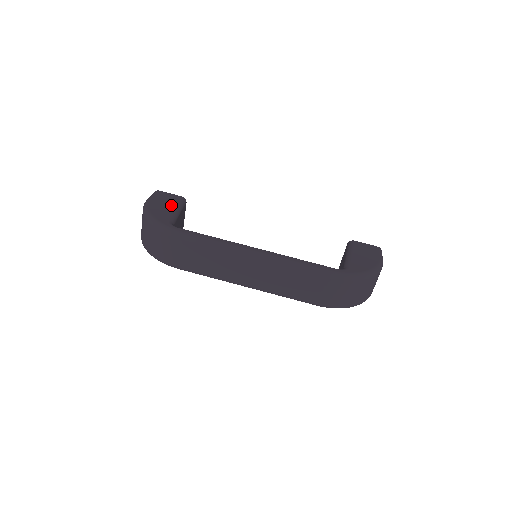
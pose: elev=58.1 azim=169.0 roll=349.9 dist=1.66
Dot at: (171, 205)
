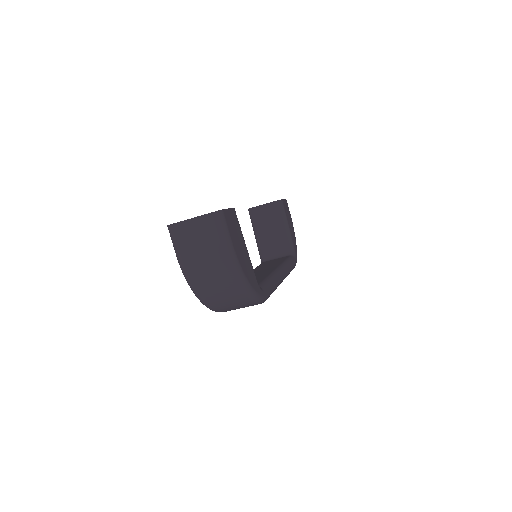
Dot at: (243, 243)
